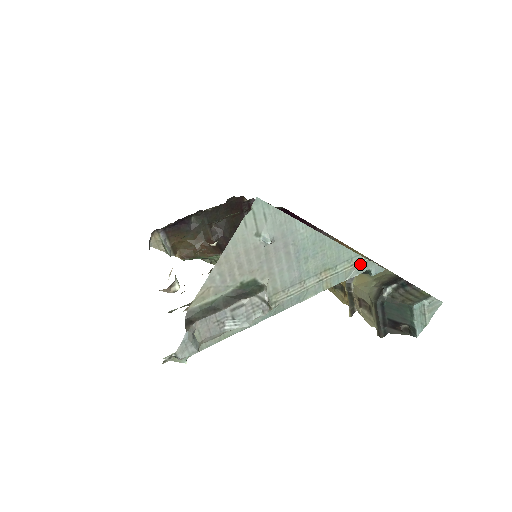
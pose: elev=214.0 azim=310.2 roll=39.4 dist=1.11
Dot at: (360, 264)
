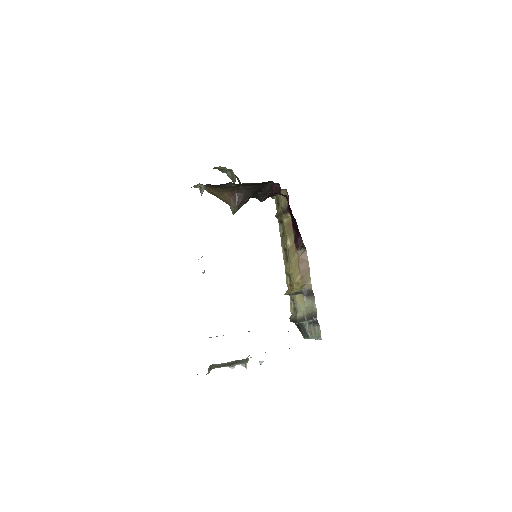
Dot at: occluded
